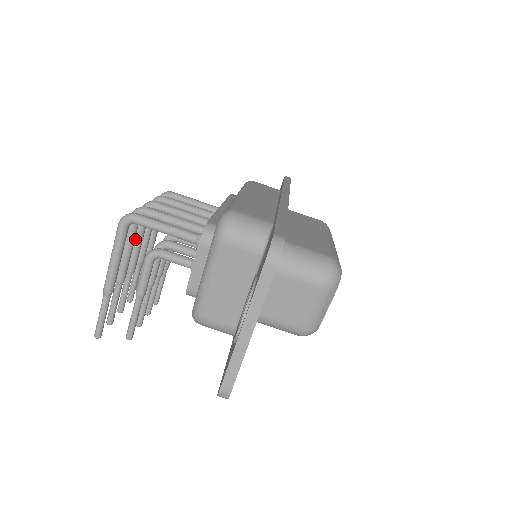
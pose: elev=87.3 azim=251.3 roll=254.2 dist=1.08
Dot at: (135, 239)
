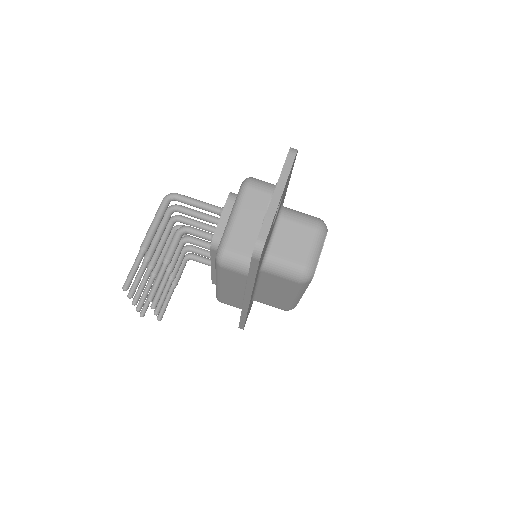
Dot at: (160, 240)
